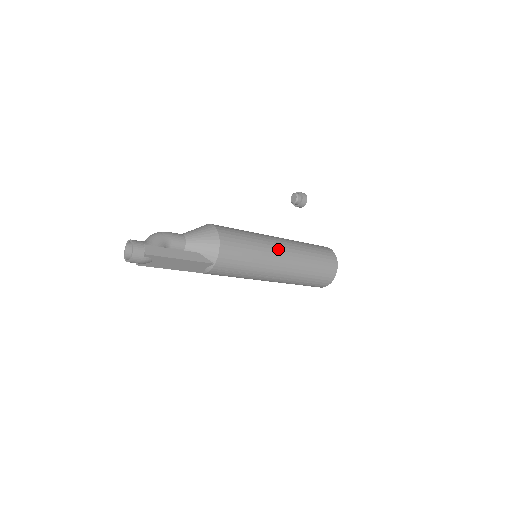
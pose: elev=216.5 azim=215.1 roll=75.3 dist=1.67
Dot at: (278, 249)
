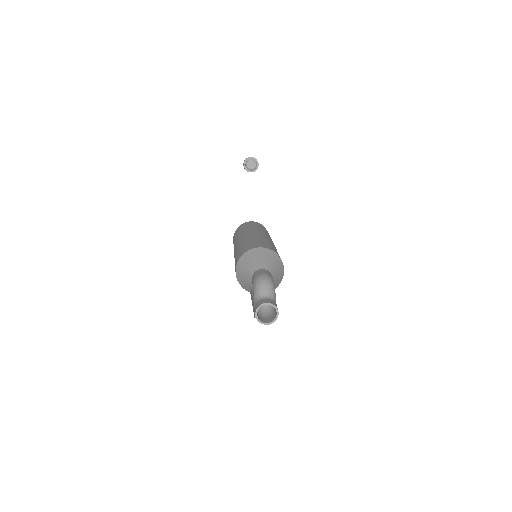
Dot at: occluded
